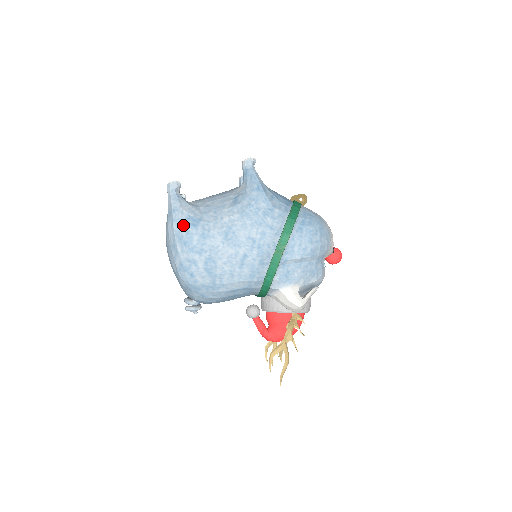
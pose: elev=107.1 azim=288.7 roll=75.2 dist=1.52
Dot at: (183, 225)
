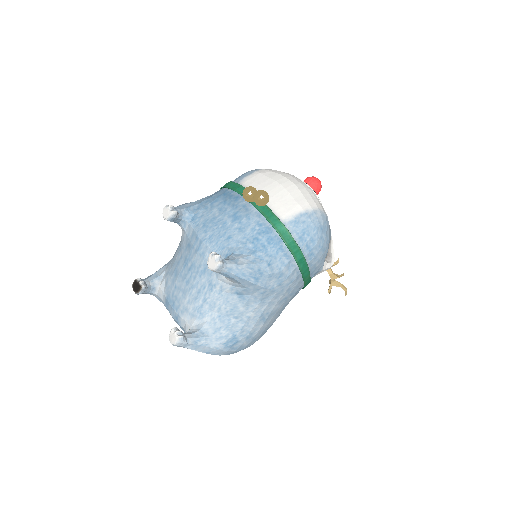
Dot at: (228, 351)
